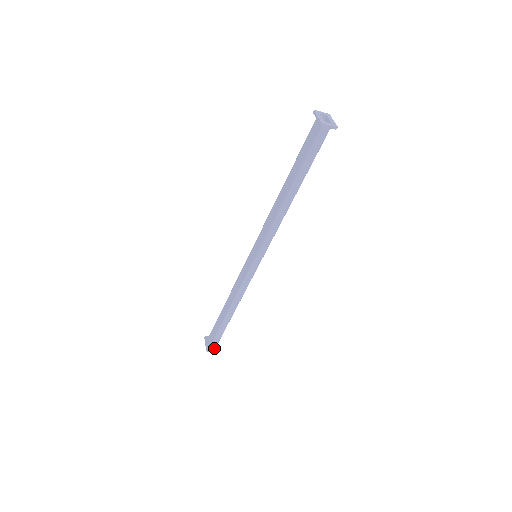
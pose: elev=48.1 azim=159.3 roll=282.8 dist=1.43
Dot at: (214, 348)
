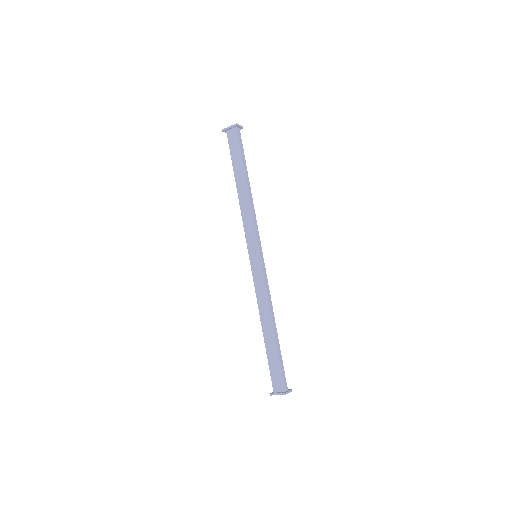
Dot at: (287, 390)
